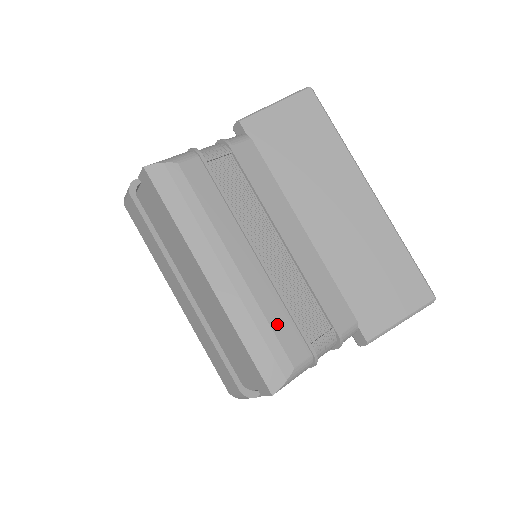
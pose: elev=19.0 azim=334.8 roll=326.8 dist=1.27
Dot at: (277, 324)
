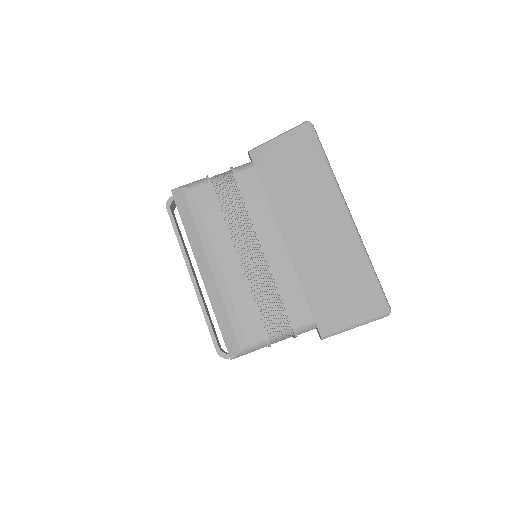
Dot at: (241, 311)
